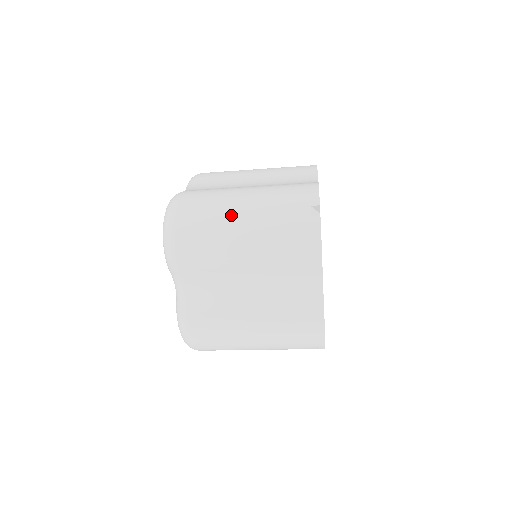
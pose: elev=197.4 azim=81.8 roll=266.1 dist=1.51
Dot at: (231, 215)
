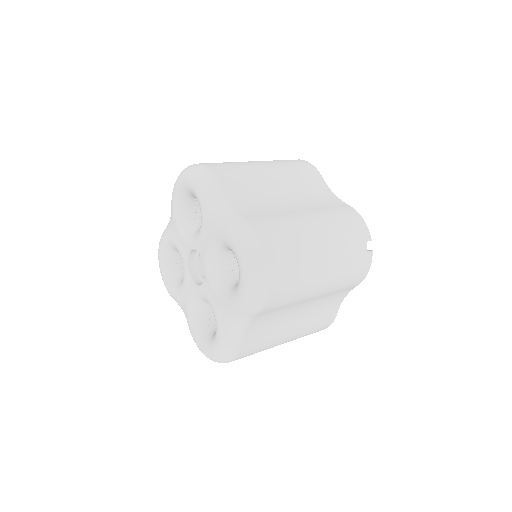
Dot at: (315, 258)
